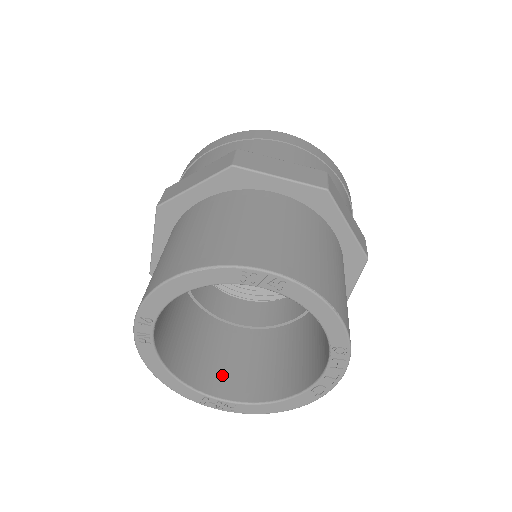
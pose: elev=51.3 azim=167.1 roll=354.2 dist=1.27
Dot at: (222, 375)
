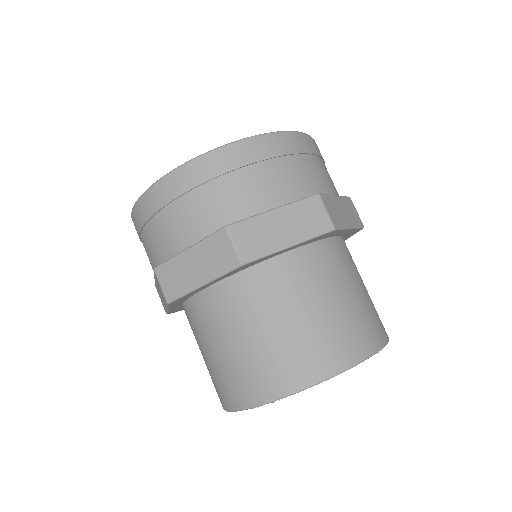
Dot at: occluded
